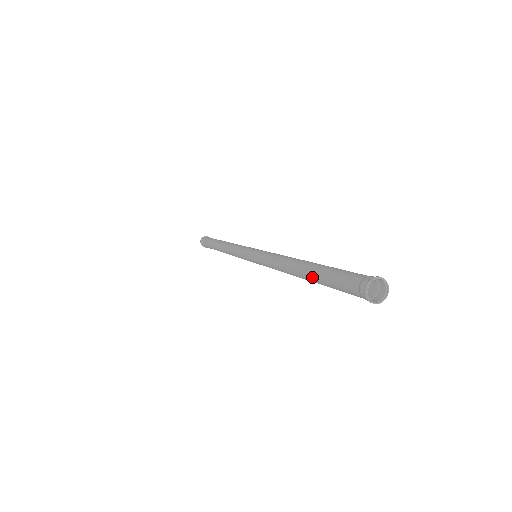
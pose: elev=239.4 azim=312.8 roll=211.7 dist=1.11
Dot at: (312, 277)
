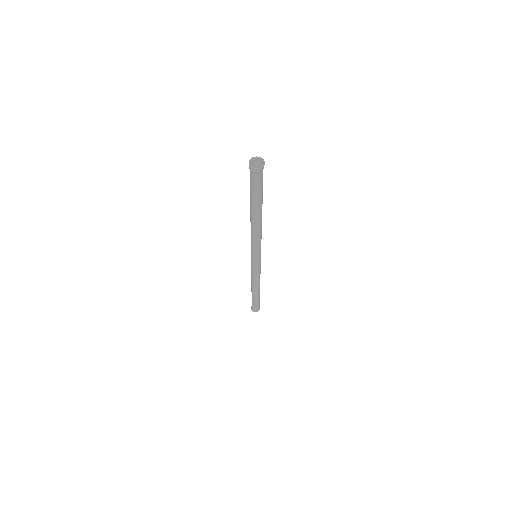
Dot at: (252, 206)
